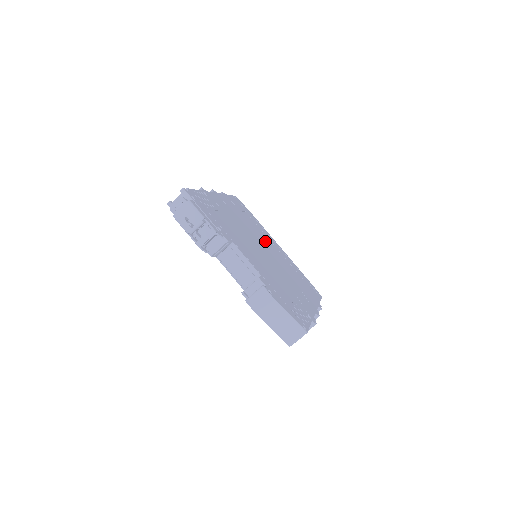
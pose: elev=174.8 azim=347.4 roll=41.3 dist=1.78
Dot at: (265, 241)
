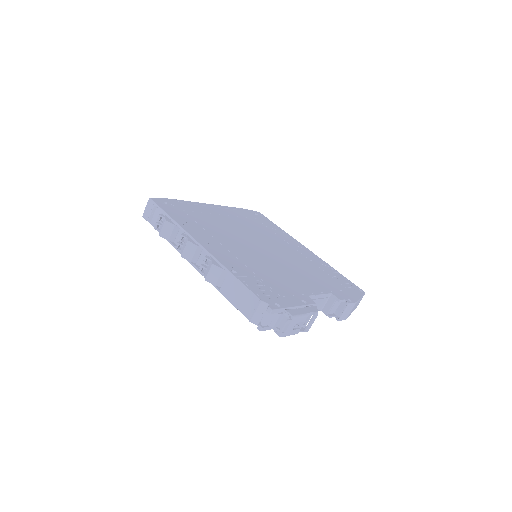
Dot at: (231, 227)
